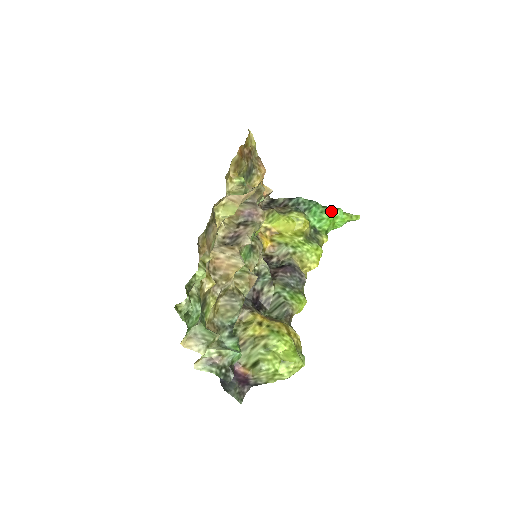
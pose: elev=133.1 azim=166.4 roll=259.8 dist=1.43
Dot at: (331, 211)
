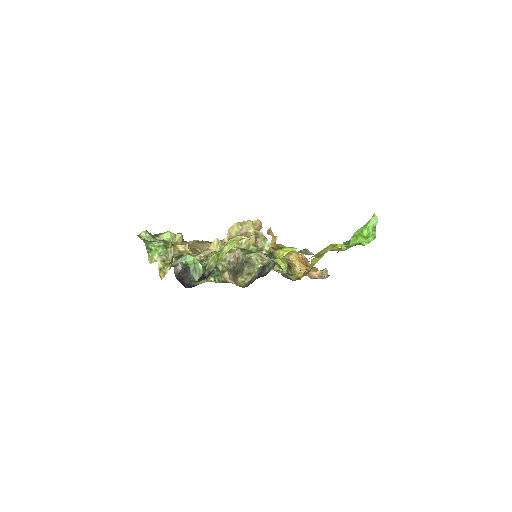
Dot at: occluded
